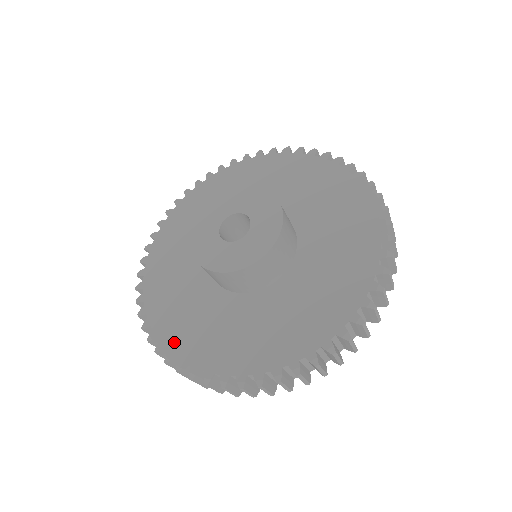
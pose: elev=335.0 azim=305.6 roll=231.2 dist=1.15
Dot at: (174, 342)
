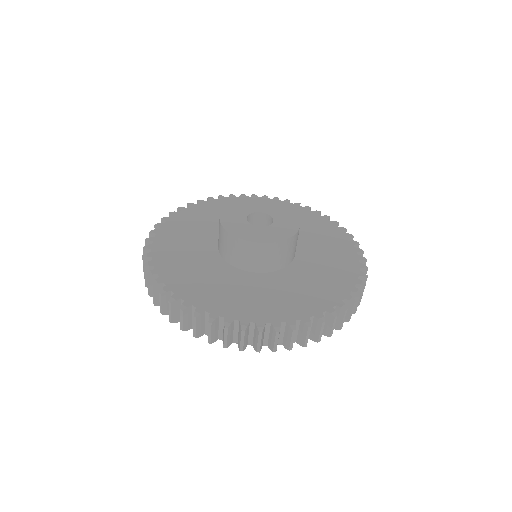
Dot at: (190, 296)
